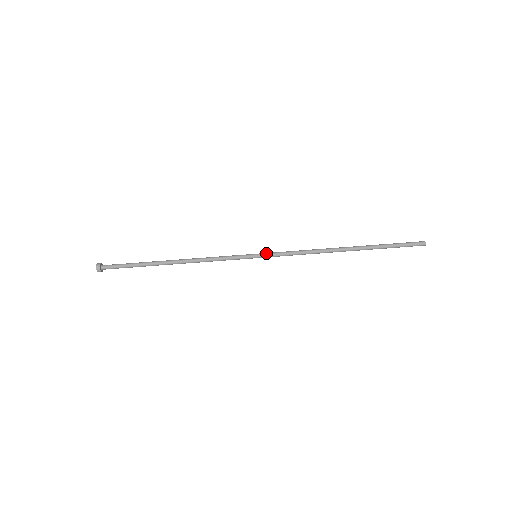
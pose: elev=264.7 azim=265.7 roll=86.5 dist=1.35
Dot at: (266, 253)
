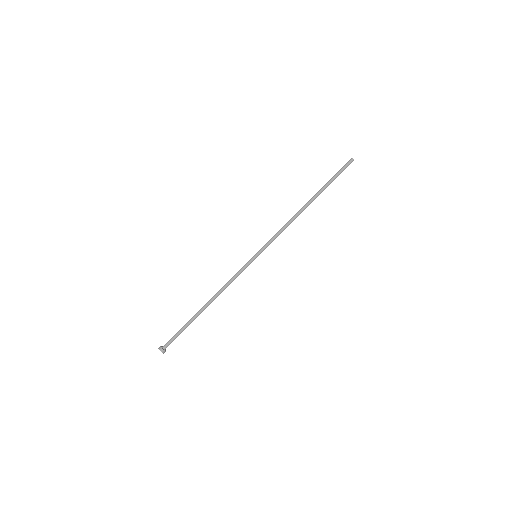
Dot at: (261, 249)
